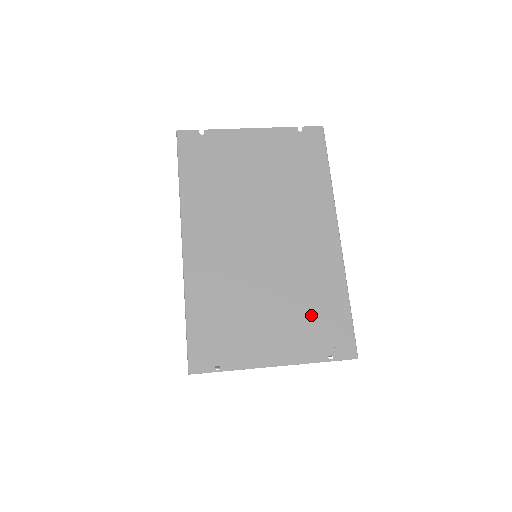
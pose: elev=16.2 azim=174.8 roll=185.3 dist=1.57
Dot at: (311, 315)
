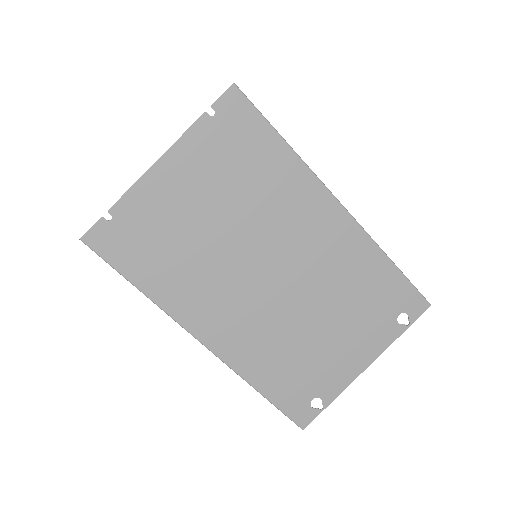
Dot at: (368, 305)
